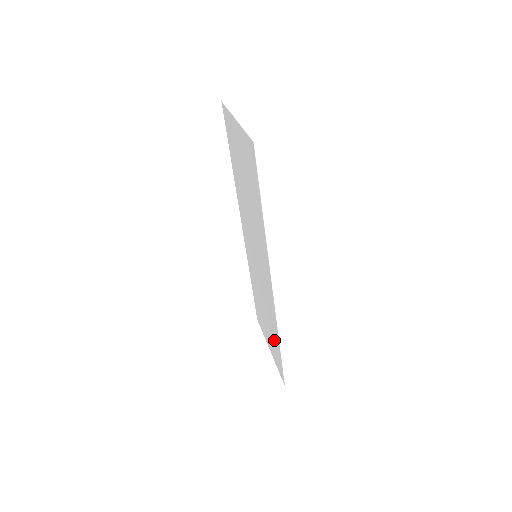
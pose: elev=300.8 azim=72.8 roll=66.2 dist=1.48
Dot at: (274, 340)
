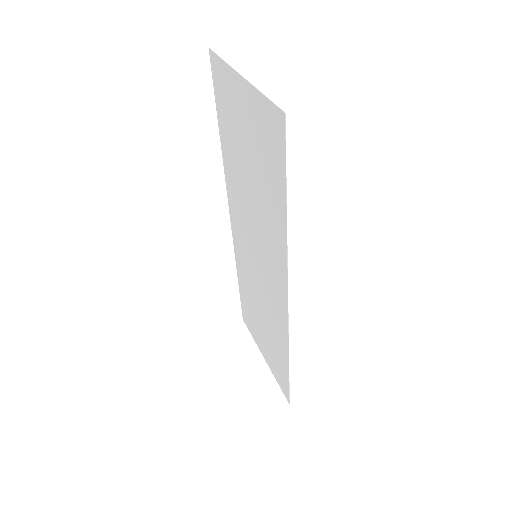
Dot at: (277, 354)
